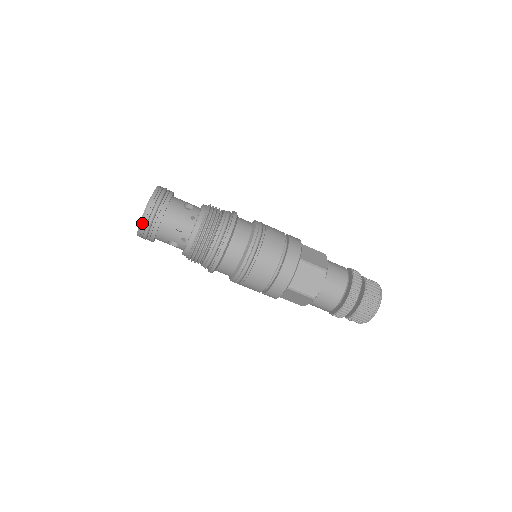
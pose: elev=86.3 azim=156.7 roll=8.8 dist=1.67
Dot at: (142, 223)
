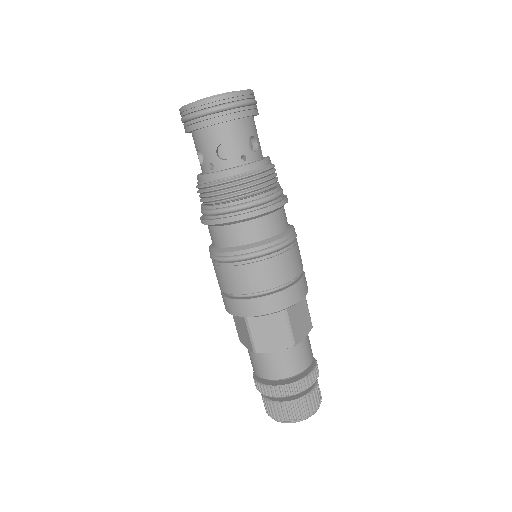
Dot at: (194, 105)
